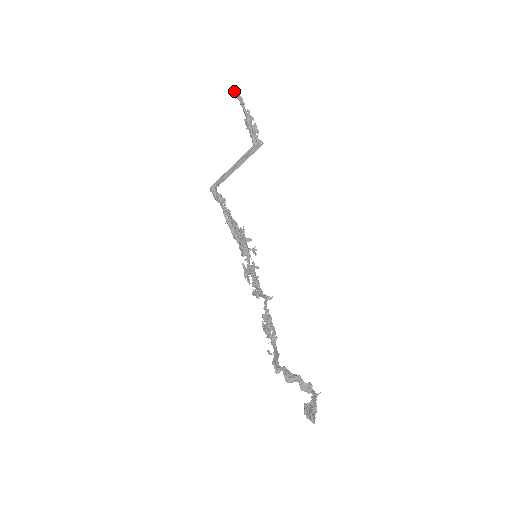
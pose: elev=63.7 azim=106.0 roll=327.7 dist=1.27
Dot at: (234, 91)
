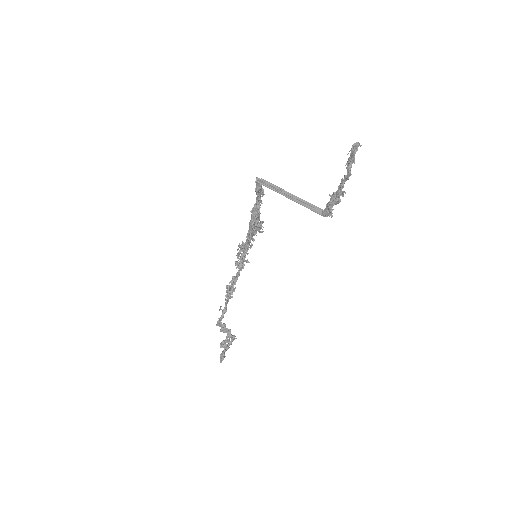
Dot at: (351, 158)
